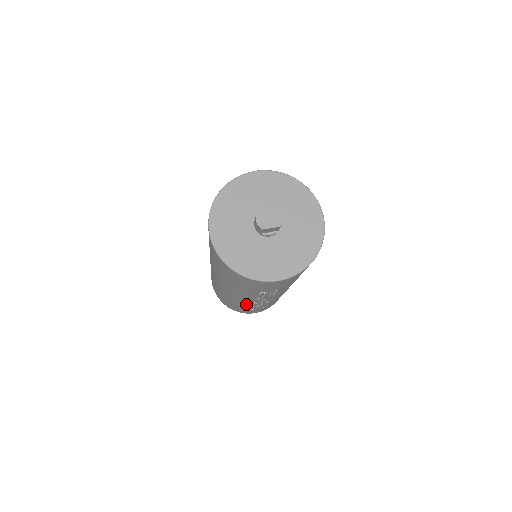
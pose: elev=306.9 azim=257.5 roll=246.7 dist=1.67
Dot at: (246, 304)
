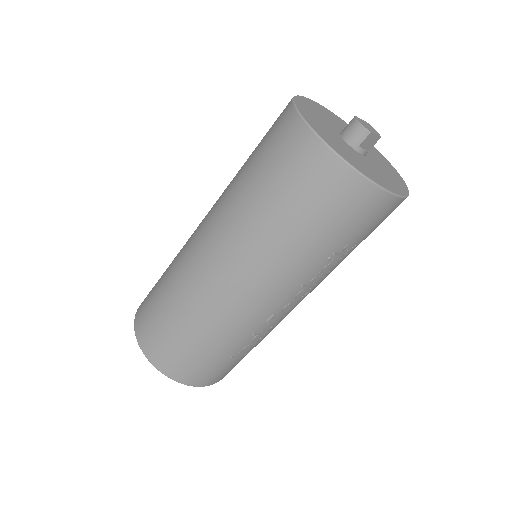
Dot at: (248, 329)
